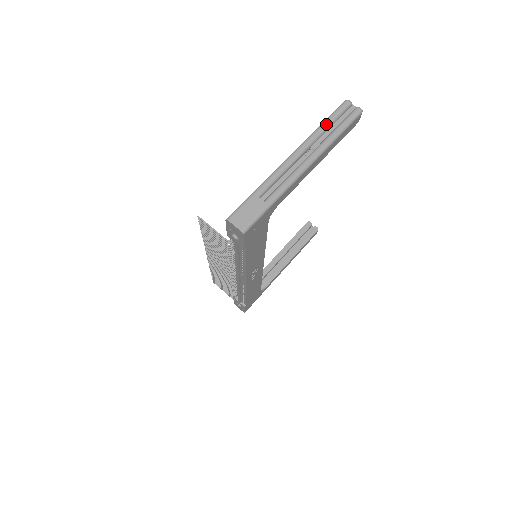
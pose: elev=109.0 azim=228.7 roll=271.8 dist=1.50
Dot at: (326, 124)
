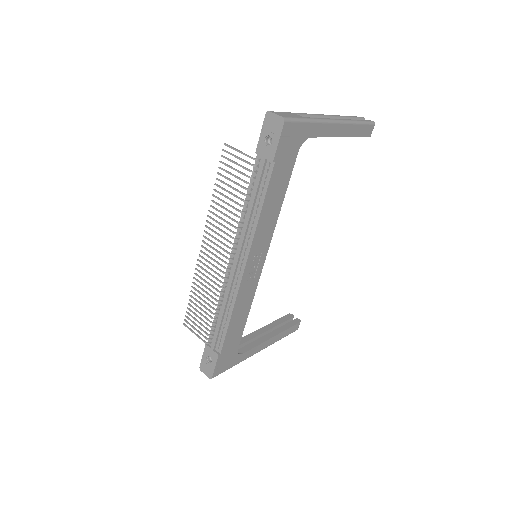
Dot at: (348, 116)
